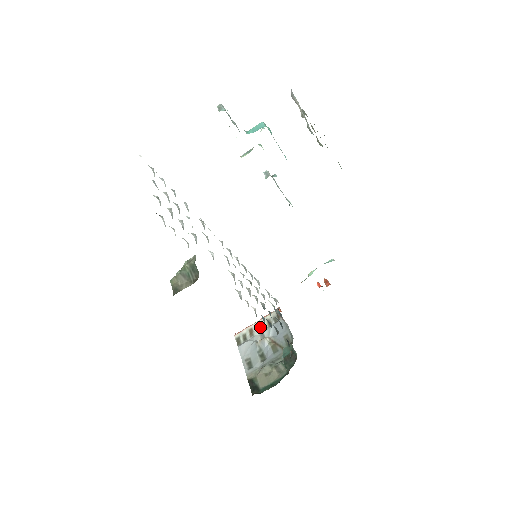
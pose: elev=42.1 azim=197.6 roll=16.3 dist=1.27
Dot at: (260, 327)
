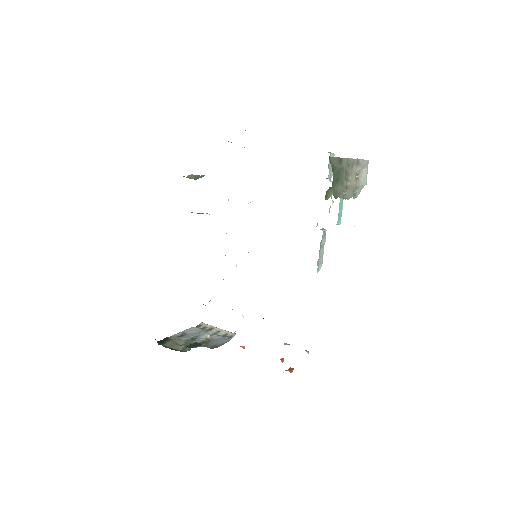
Dot at: (218, 332)
